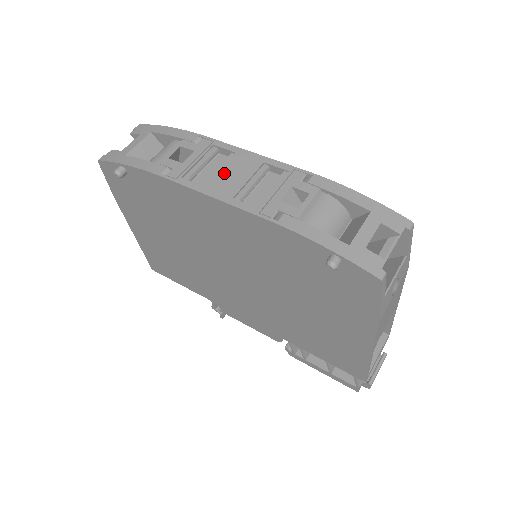
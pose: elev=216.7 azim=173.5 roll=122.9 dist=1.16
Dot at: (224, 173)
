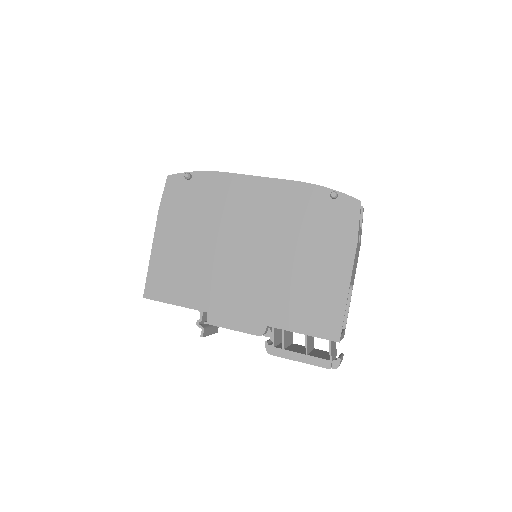
Dot at: occluded
